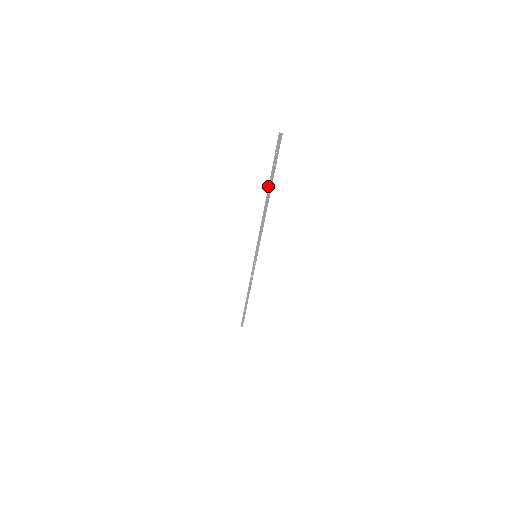
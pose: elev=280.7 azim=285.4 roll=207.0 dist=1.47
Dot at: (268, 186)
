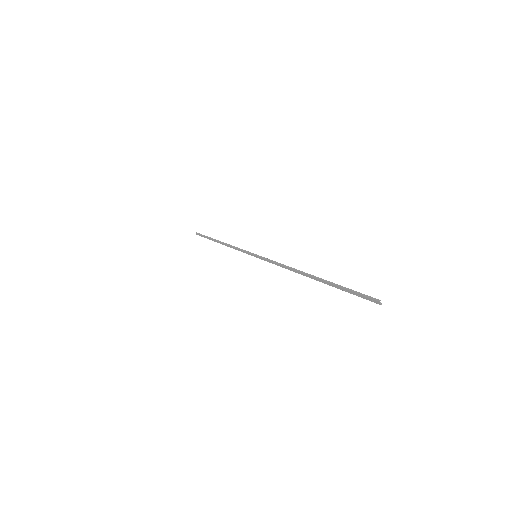
Dot at: (322, 279)
